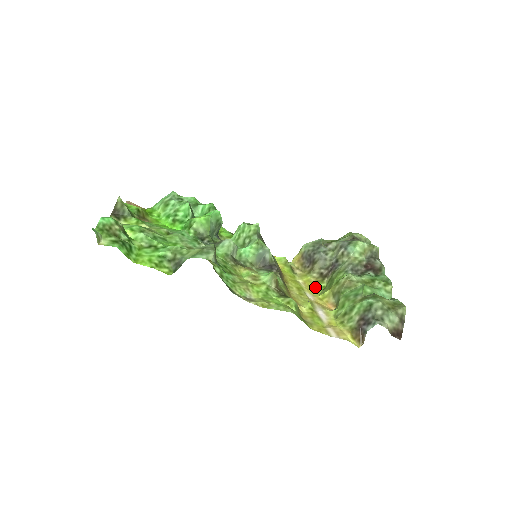
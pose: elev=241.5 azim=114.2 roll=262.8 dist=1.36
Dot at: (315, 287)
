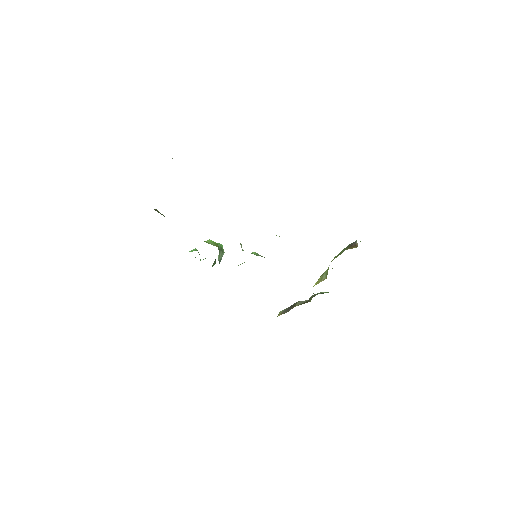
Dot at: occluded
